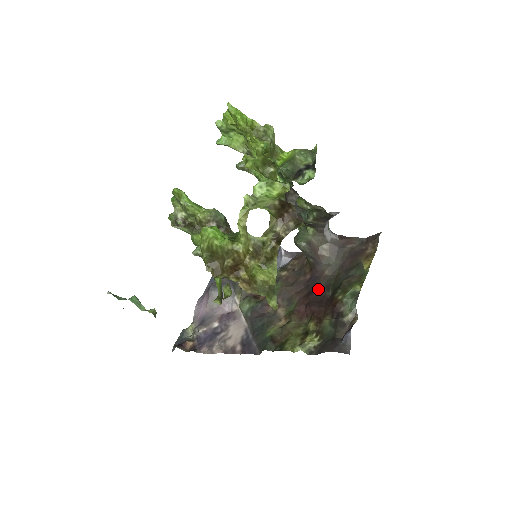
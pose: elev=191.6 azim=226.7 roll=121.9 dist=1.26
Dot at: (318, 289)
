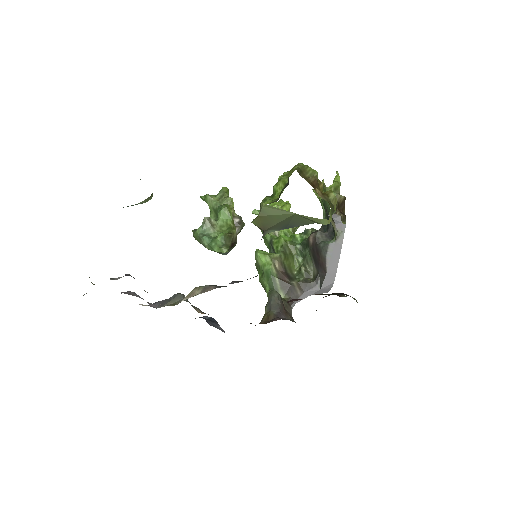
Dot at: occluded
